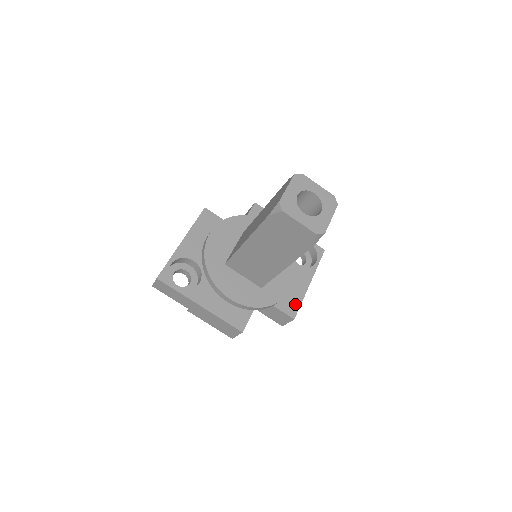
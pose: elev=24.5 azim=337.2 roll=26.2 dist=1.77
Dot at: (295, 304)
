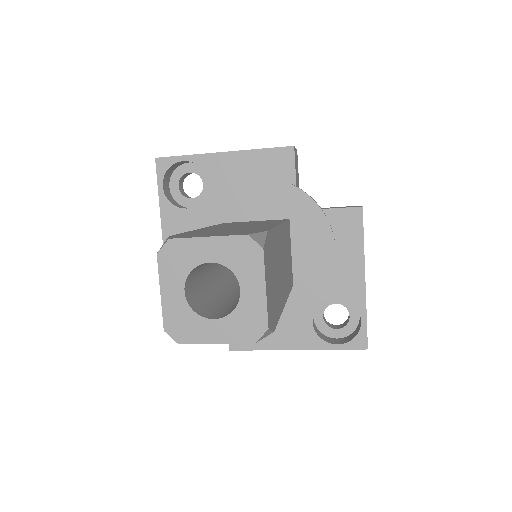
Dot at: occluded
